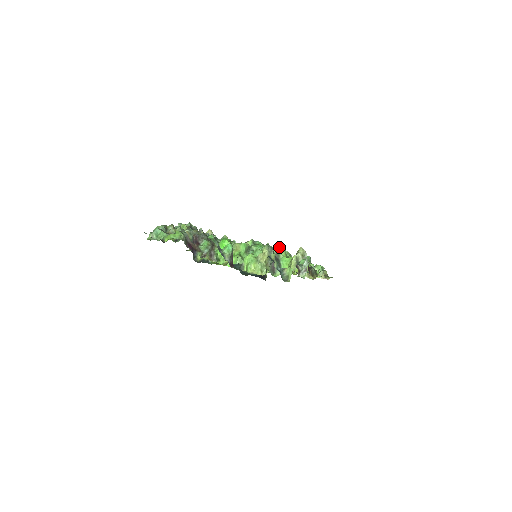
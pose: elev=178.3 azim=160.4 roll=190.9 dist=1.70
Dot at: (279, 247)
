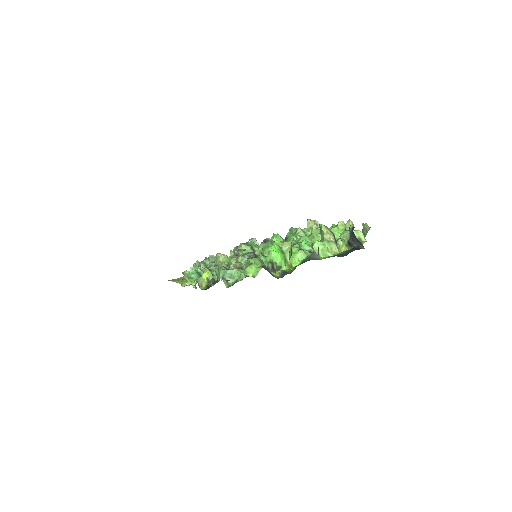
Dot at: (296, 229)
